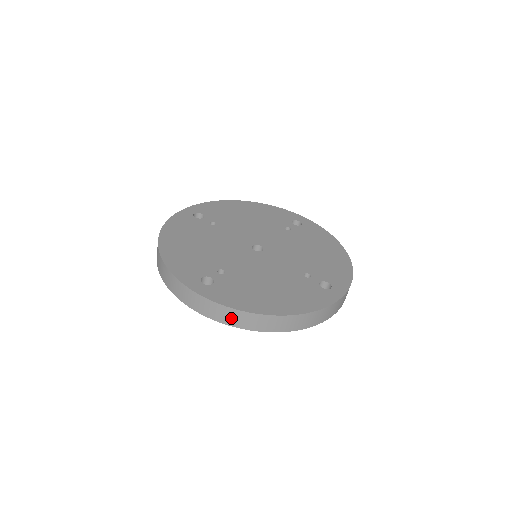
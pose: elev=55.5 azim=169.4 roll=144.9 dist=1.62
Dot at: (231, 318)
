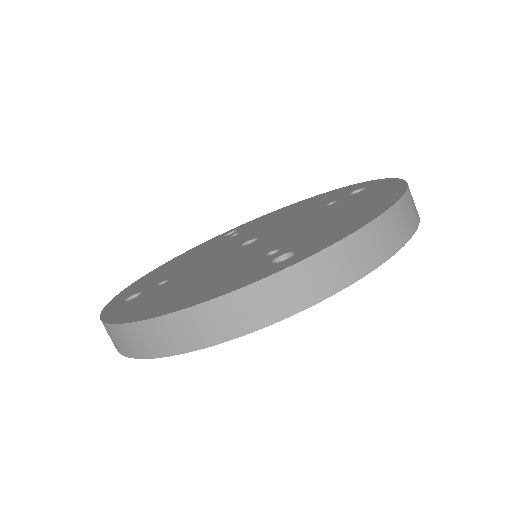
Dot at: (376, 246)
